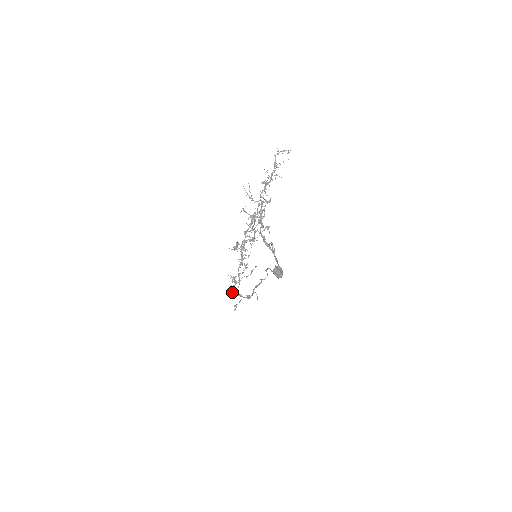
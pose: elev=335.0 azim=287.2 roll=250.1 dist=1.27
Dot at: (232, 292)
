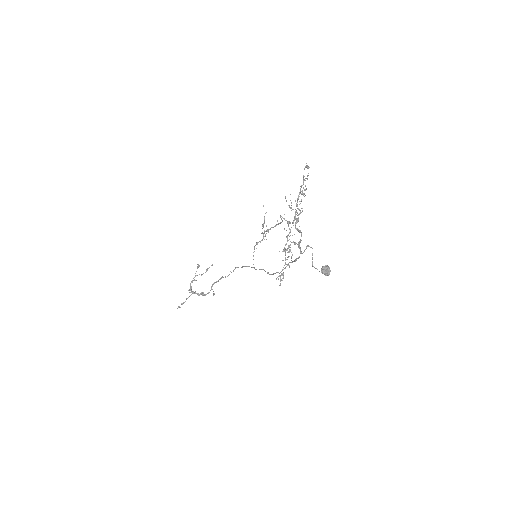
Dot at: (189, 290)
